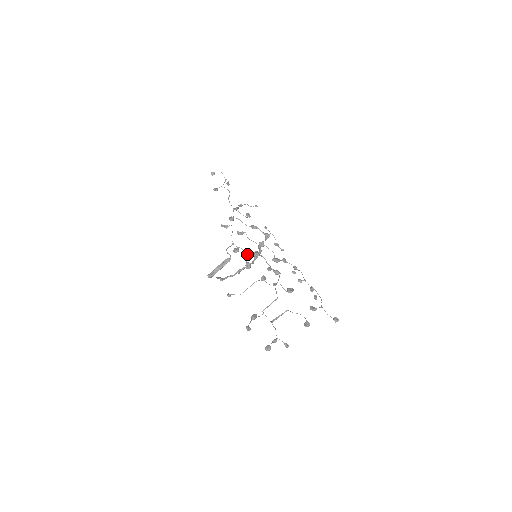
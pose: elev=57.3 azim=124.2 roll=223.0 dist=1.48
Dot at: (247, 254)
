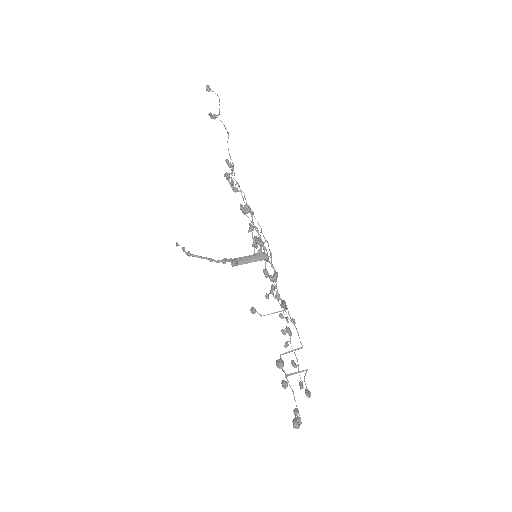
Dot at: occluded
